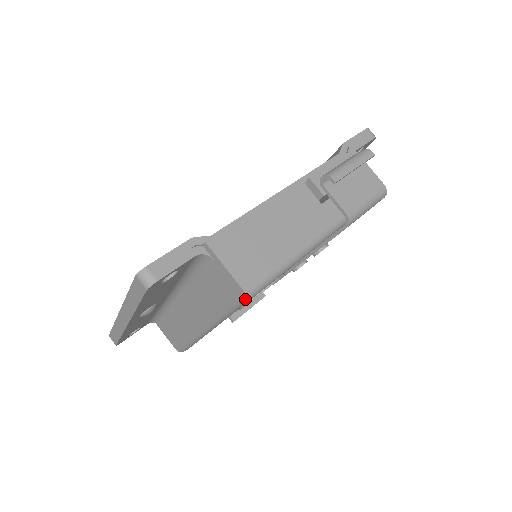
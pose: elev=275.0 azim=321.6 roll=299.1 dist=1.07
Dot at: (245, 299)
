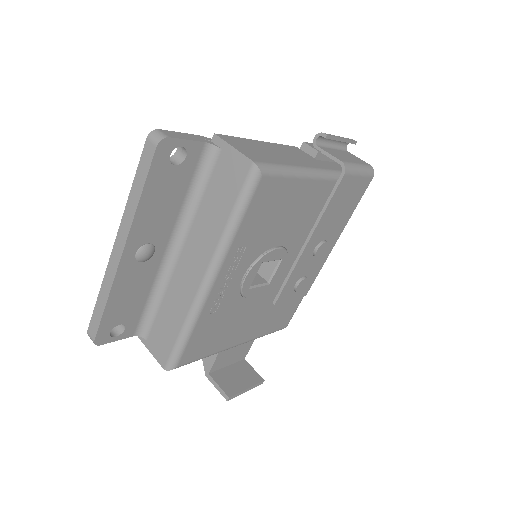
Dot at: (254, 177)
